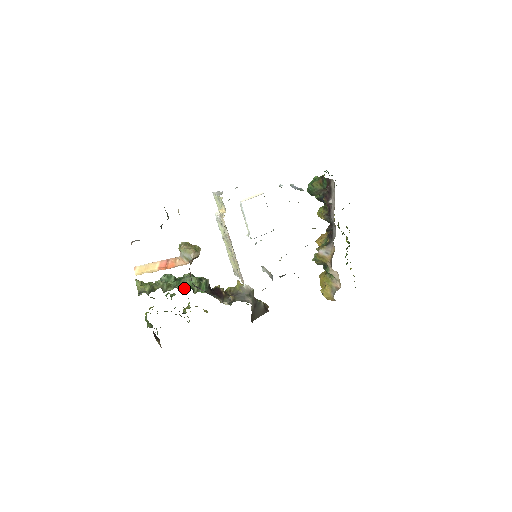
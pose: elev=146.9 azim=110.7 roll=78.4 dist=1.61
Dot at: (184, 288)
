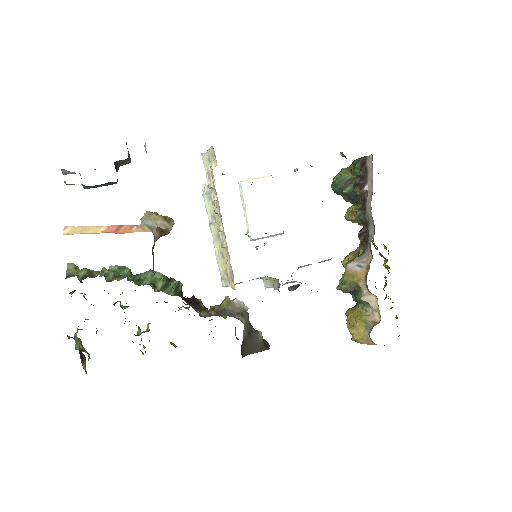
Dot at: (141, 282)
